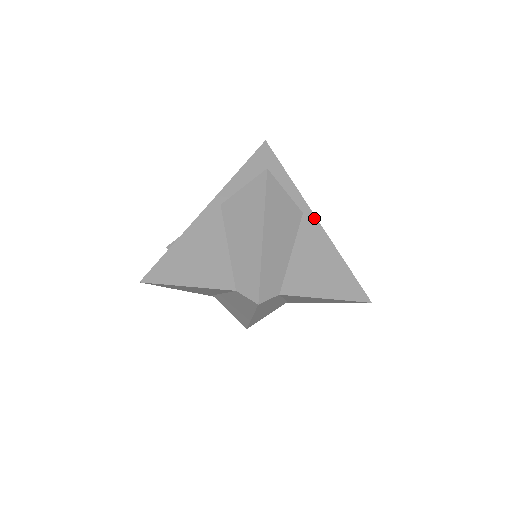
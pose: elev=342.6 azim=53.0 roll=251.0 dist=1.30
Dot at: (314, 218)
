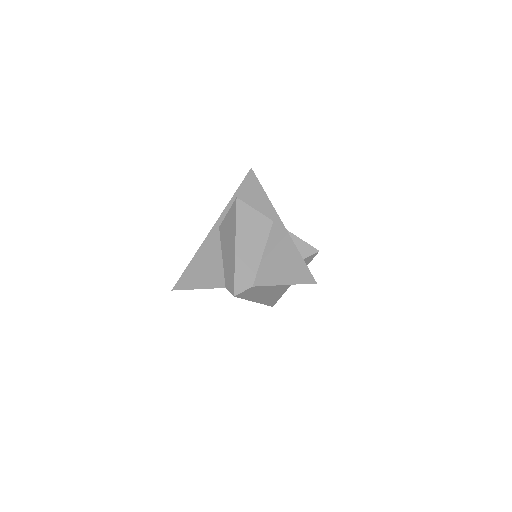
Dot at: (281, 223)
